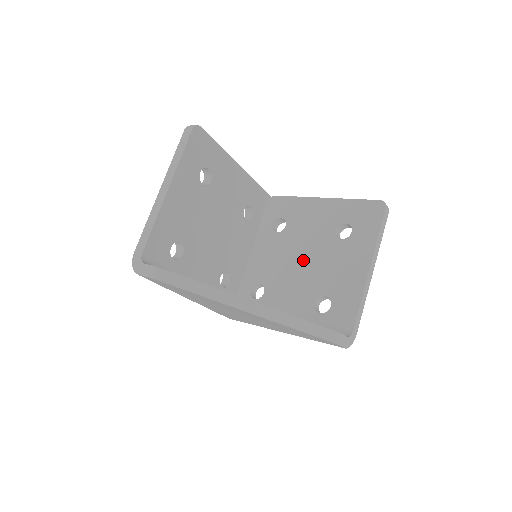
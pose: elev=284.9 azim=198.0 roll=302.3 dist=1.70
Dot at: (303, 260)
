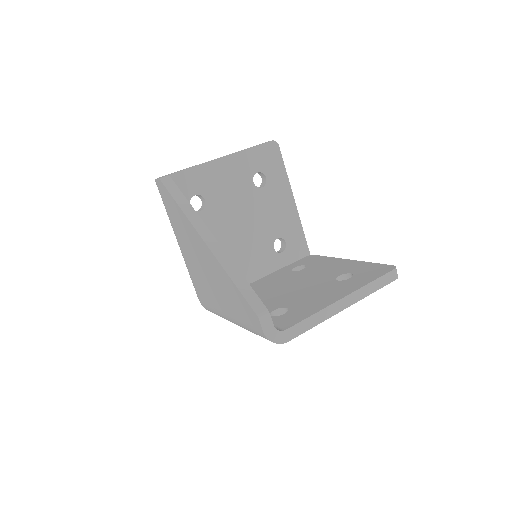
Dot at: (294, 287)
